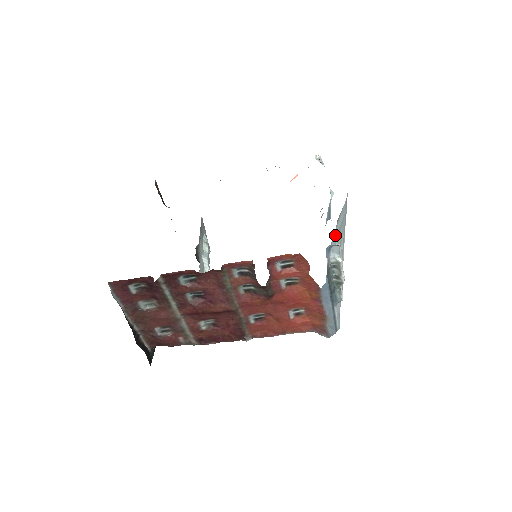
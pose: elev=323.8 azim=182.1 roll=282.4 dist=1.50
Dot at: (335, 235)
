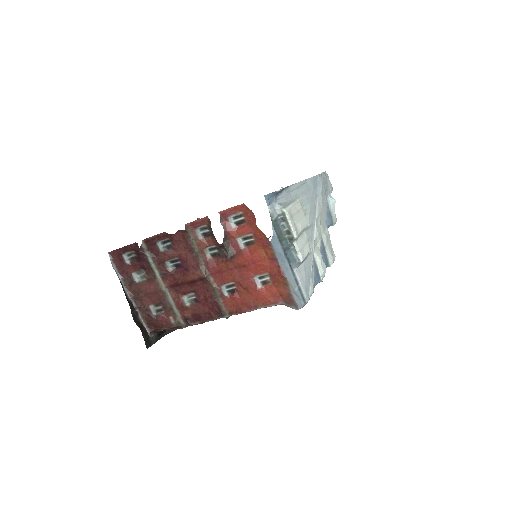
Dot at: (287, 195)
